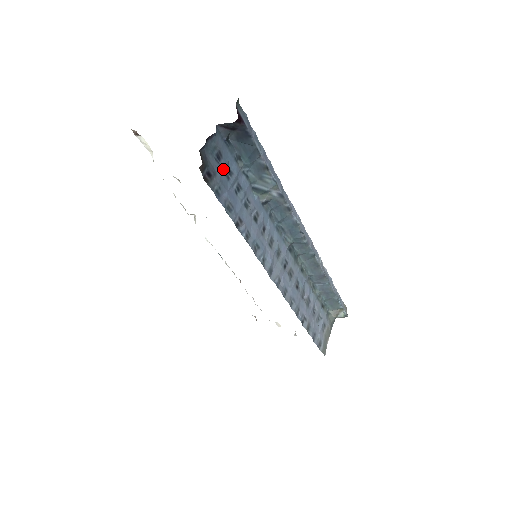
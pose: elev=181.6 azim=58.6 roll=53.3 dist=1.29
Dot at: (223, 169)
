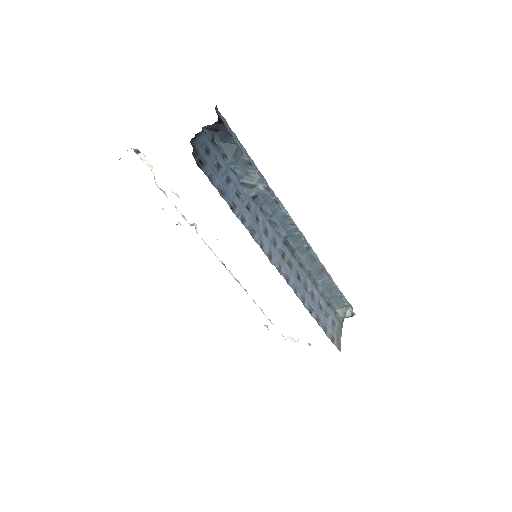
Dot at: (212, 161)
